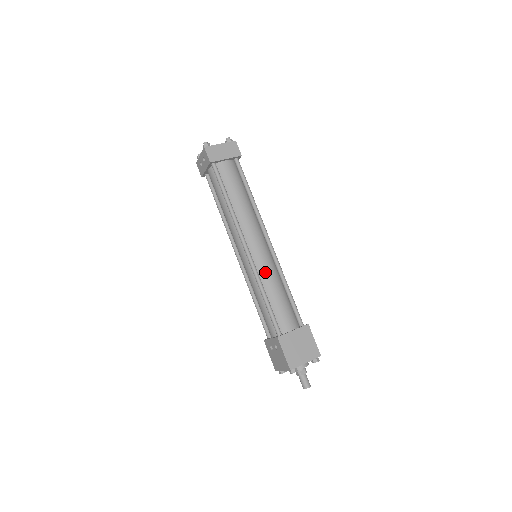
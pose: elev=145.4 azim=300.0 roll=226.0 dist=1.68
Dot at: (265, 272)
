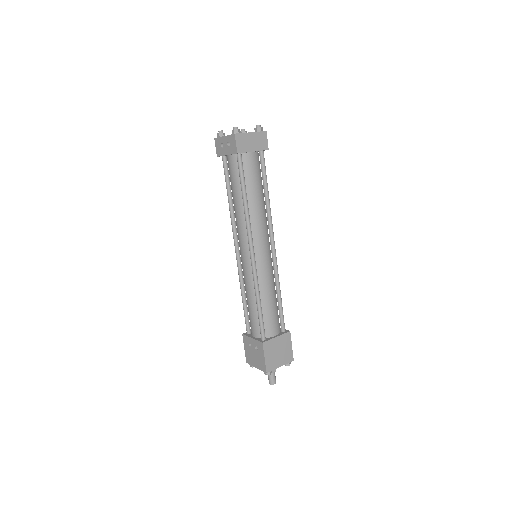
Dot at: (264, 278)
